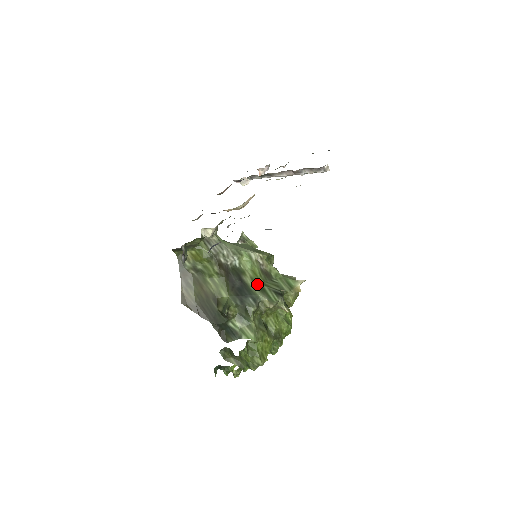
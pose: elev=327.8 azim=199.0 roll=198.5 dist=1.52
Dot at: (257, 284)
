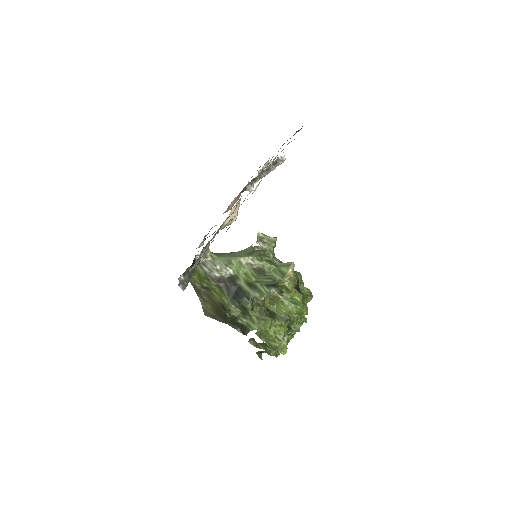
Dot at: (250, 284)
